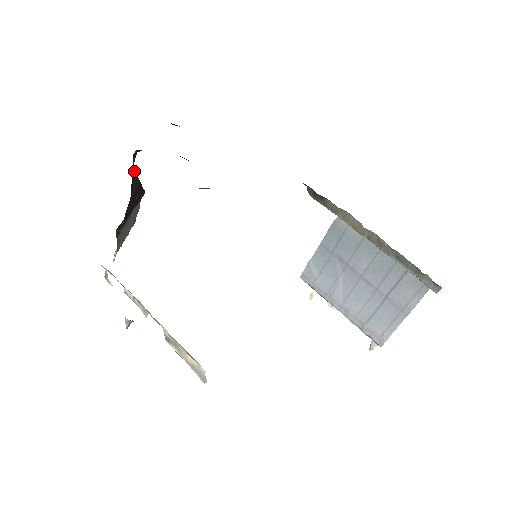
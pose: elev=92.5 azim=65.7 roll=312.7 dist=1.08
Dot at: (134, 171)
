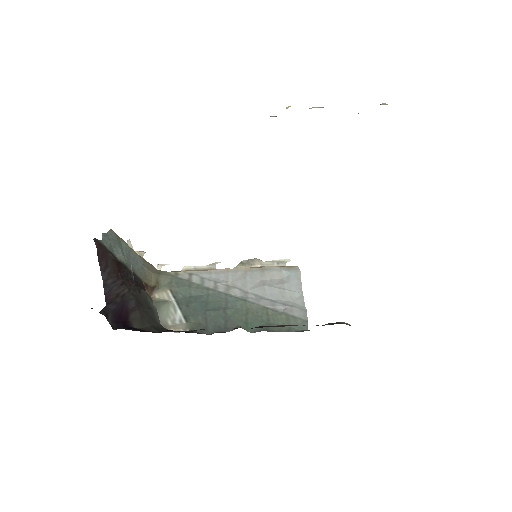
Dot at: (108, 298)
